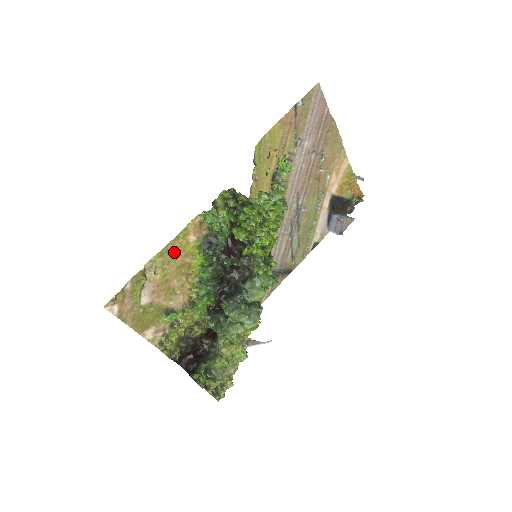
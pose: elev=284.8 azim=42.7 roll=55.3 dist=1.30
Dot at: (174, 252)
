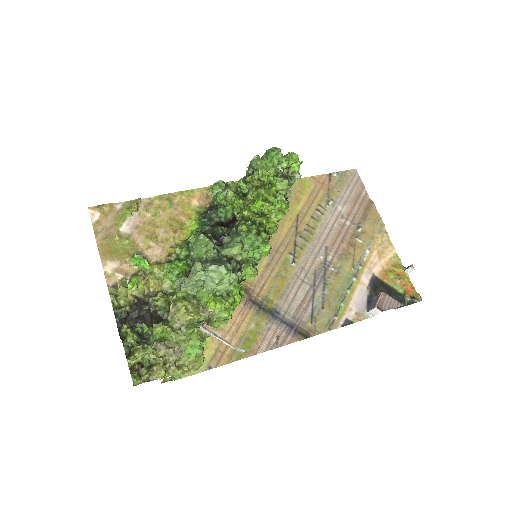
Dot at: (173, 203)
